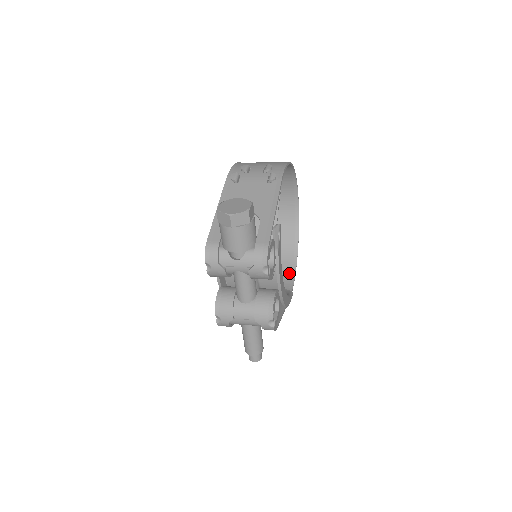
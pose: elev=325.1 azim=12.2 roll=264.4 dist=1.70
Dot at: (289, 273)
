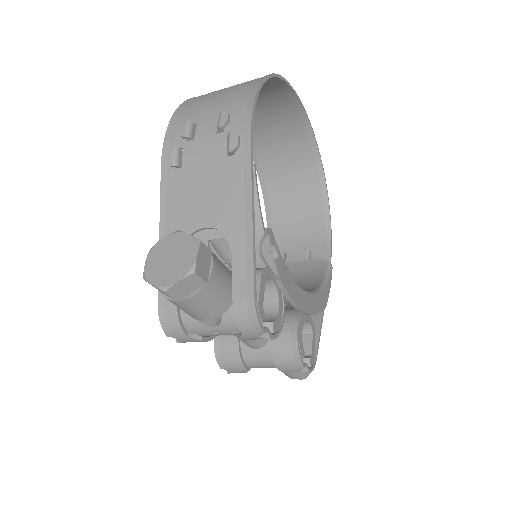
Dot at: (321, 223)
